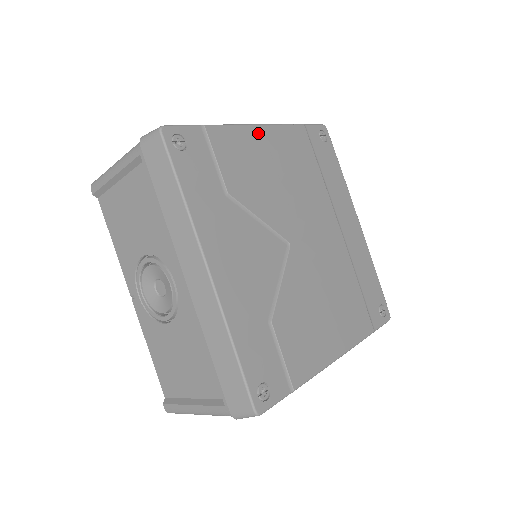
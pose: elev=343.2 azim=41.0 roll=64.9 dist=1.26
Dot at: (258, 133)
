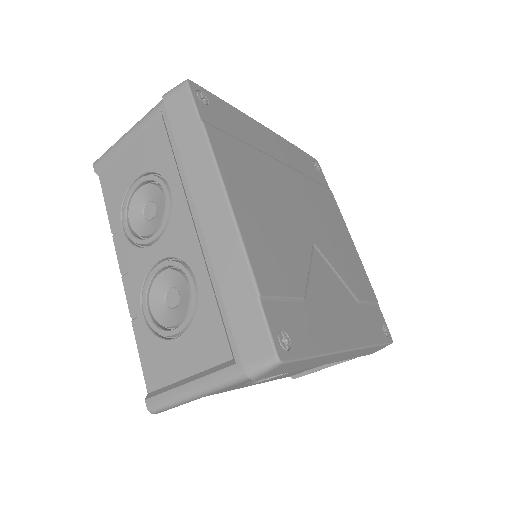
Dot at: (240, 214)
